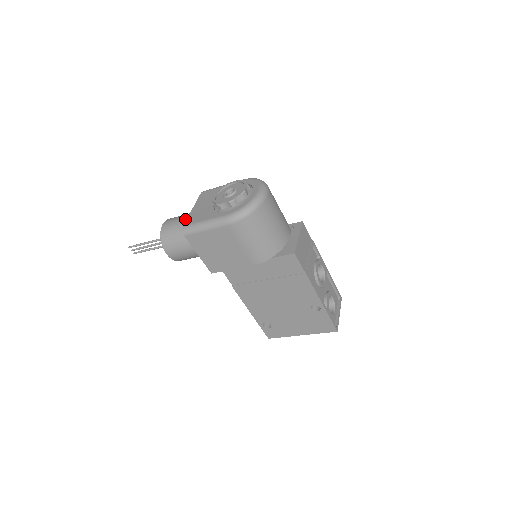
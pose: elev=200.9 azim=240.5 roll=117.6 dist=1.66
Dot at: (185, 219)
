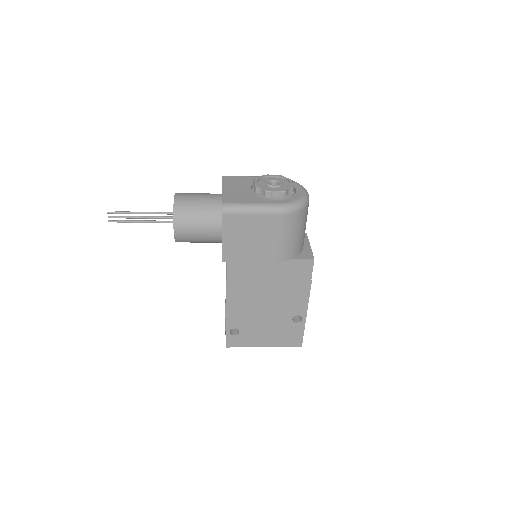
Dot at: (208, 197)
